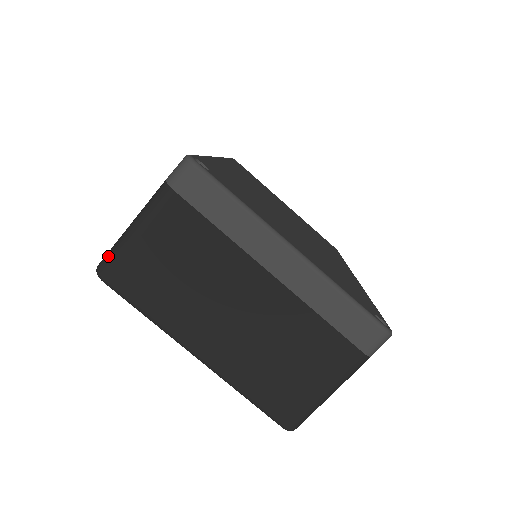
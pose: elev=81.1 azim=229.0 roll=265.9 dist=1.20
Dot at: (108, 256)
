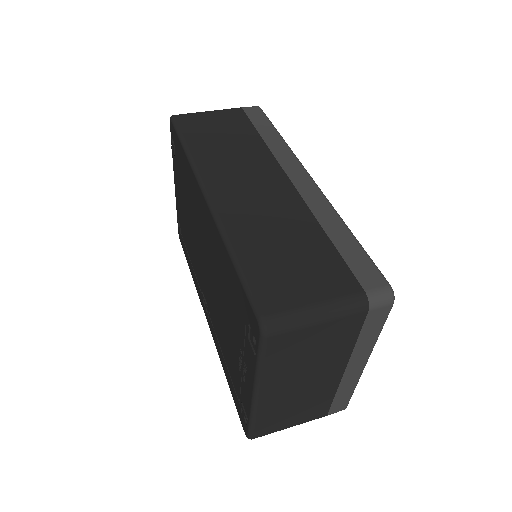
Dot at: (284, 321)
